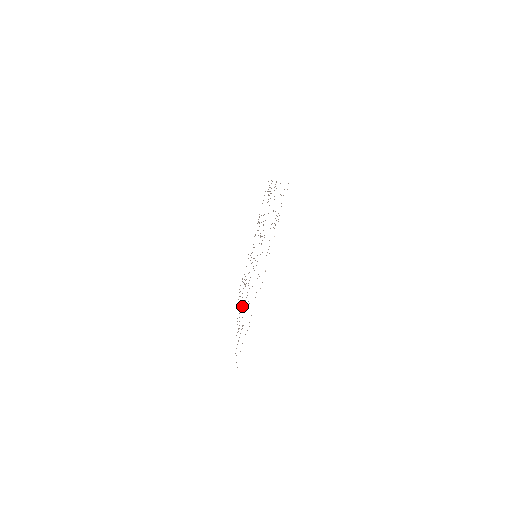
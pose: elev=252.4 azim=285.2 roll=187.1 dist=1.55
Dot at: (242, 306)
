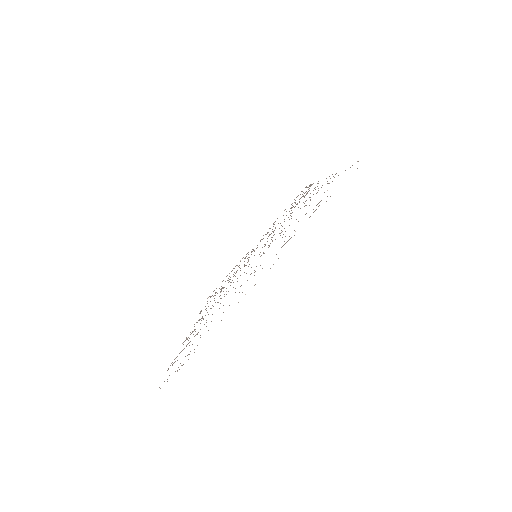
Dot at: occluded
